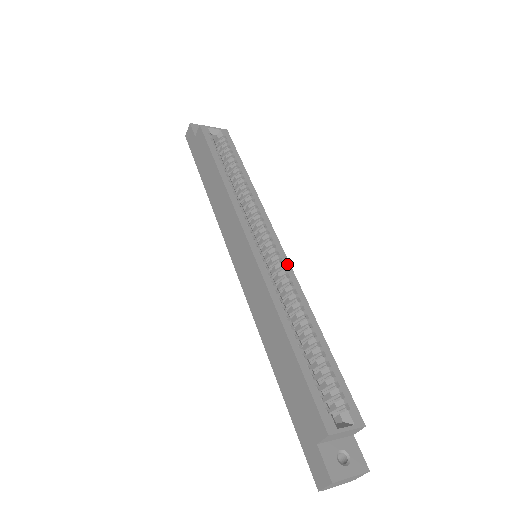
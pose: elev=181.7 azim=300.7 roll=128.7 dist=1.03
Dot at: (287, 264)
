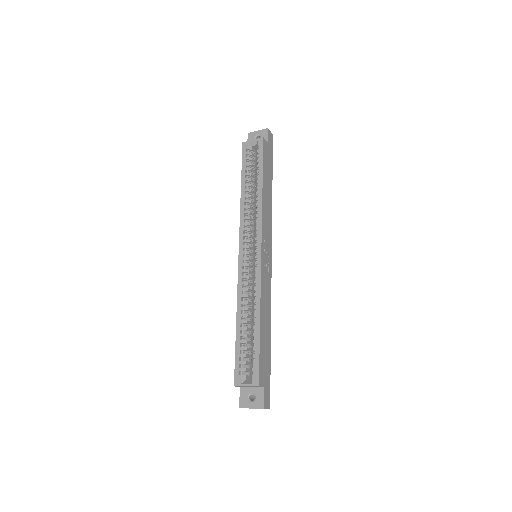
Dot at: (259, 269)
